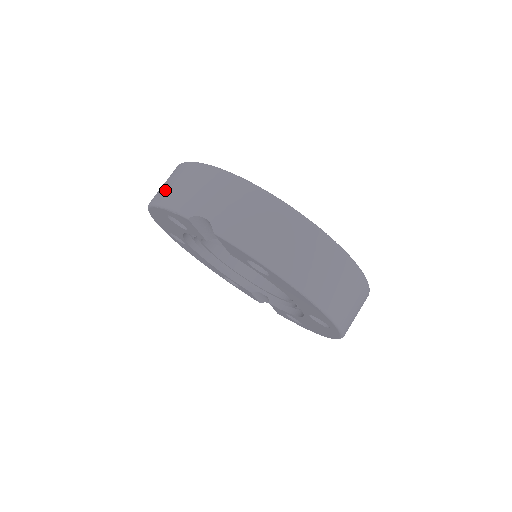
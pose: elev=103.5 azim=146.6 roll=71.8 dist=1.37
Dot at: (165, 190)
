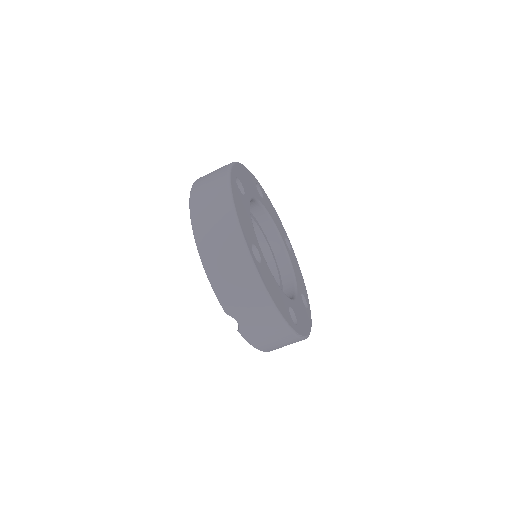
Dot at: (217, 262)
